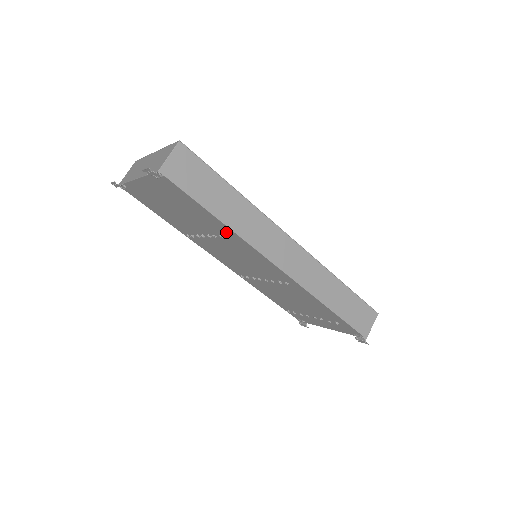
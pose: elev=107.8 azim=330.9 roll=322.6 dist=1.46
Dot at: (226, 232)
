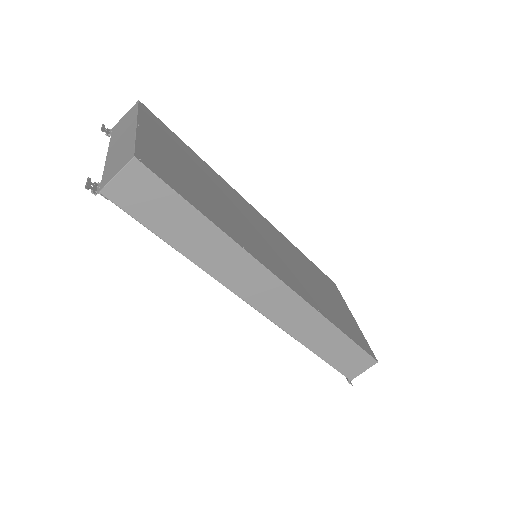
Dot at: occluded
